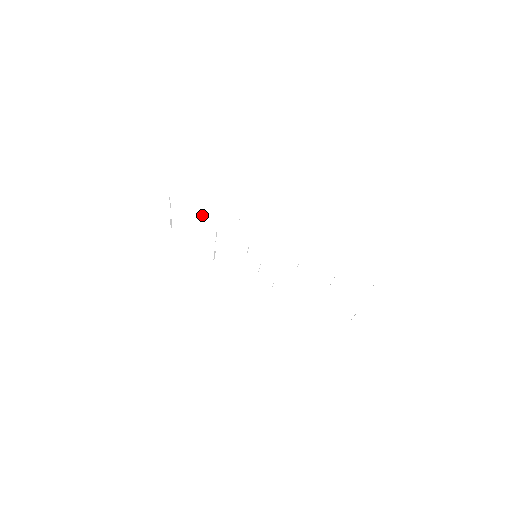
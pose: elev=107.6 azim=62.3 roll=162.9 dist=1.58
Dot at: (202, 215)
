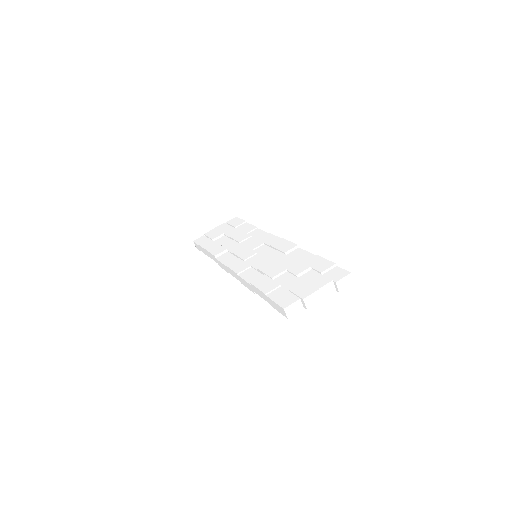
Dot at: (253, 231)
